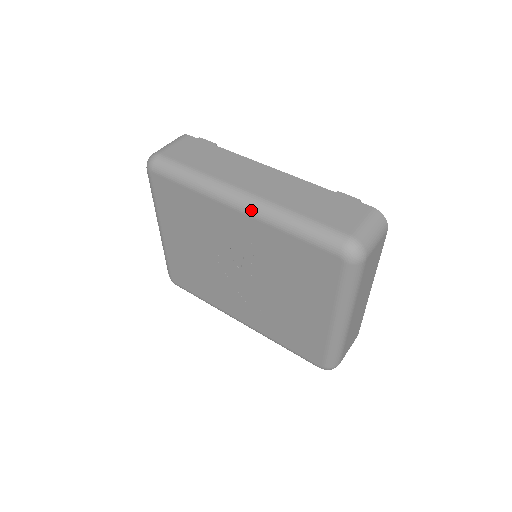
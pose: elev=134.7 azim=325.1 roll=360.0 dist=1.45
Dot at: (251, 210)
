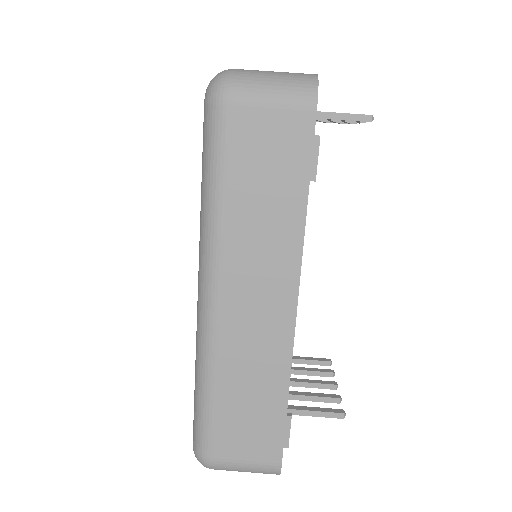
Dot at: (198, 319)
